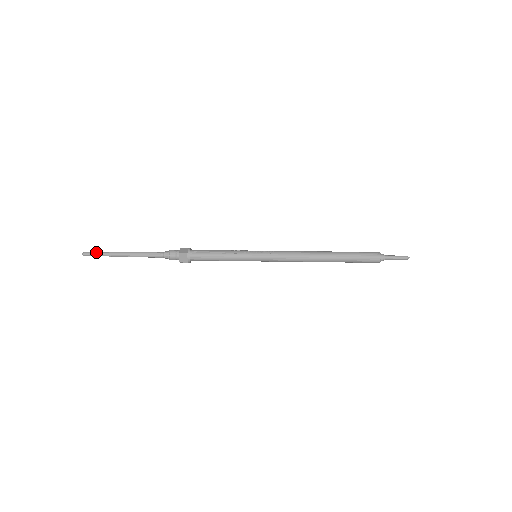
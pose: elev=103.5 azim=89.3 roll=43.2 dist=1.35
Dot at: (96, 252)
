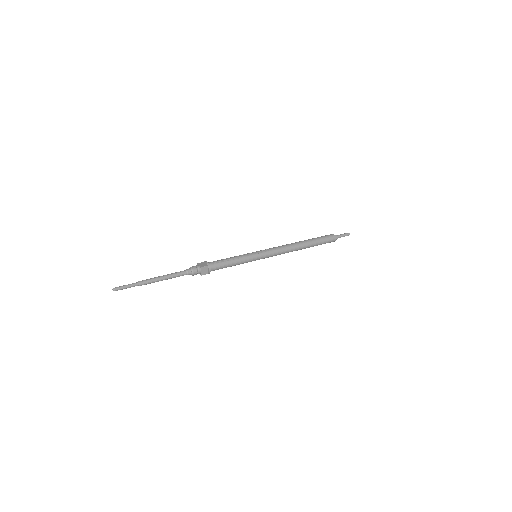
Dot at: (126, 285)
